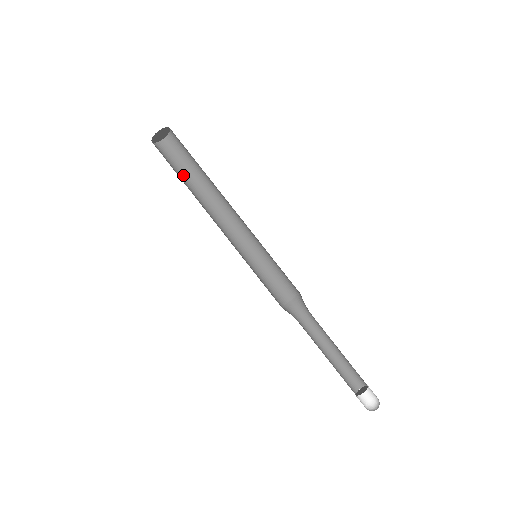
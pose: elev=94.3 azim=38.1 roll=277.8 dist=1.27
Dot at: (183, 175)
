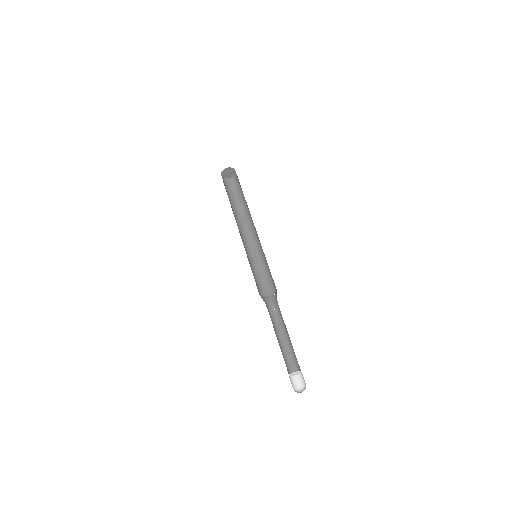
Dot at: (232, 199)
